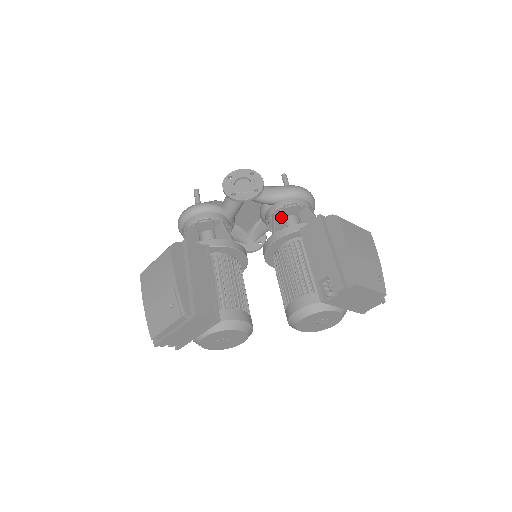
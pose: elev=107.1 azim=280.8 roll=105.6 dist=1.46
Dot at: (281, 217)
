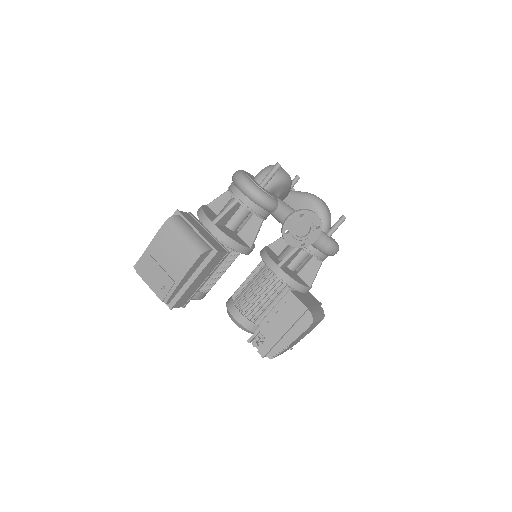
Dot at: (301, 249)
